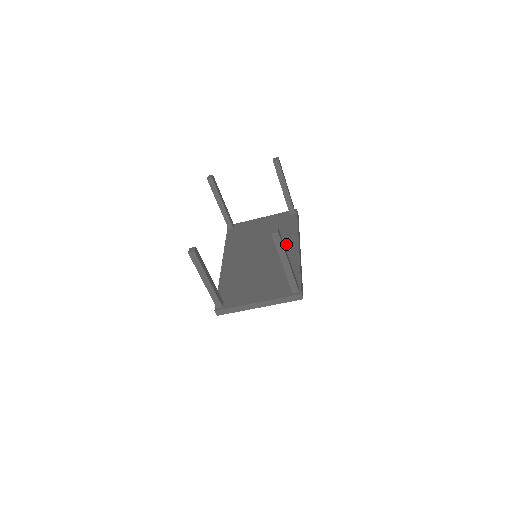
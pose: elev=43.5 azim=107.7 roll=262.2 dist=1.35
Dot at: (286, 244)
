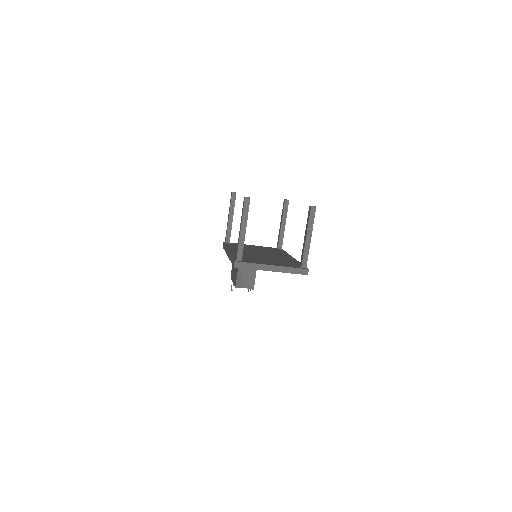
Dot at: (282, 255)
